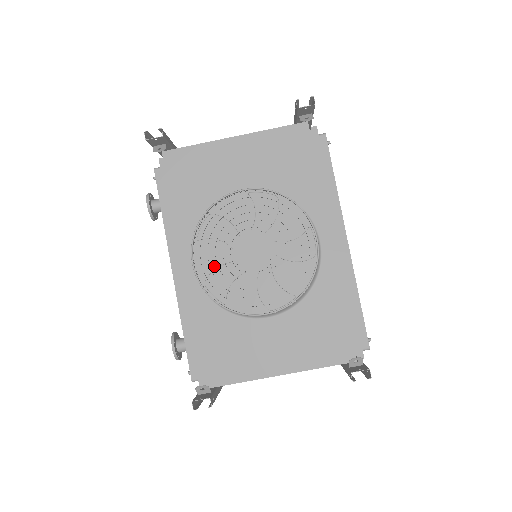
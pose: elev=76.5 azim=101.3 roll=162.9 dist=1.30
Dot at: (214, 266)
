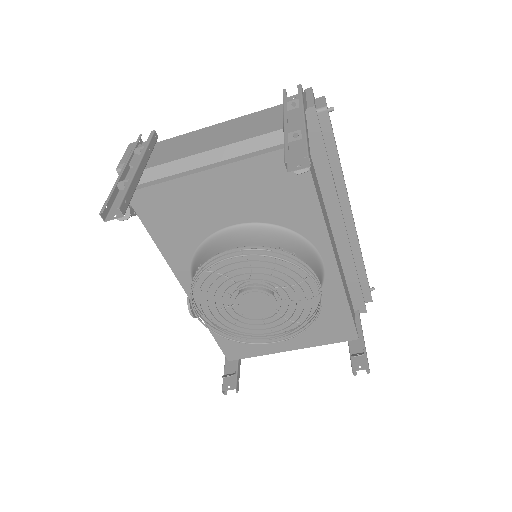
Dot at: (217, 308)
